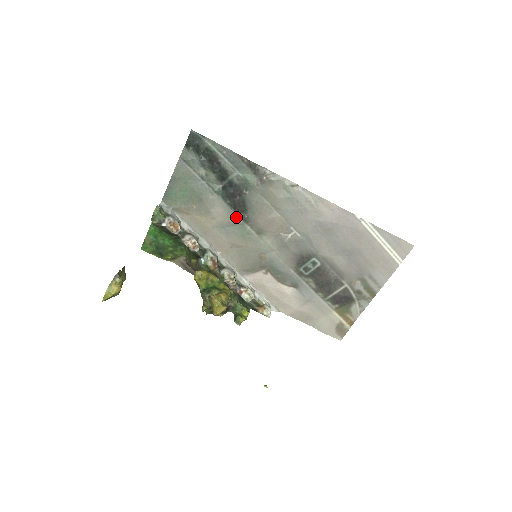
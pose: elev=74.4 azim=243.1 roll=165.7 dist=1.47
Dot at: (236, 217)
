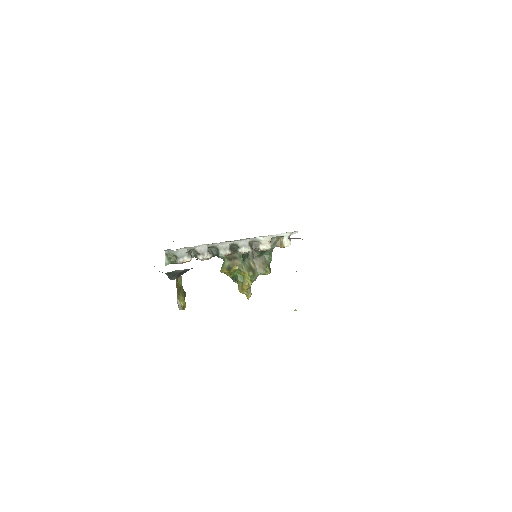
Dot at: occluded
